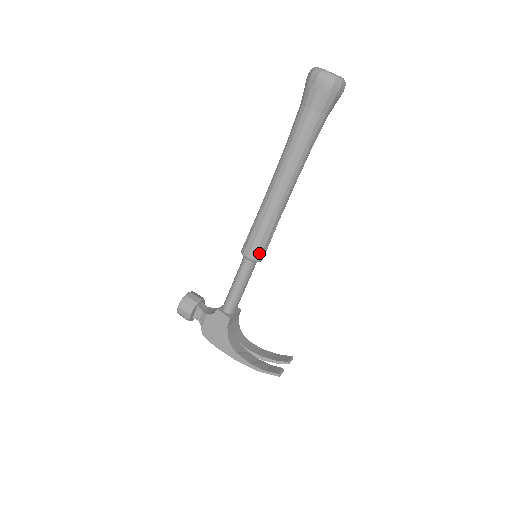
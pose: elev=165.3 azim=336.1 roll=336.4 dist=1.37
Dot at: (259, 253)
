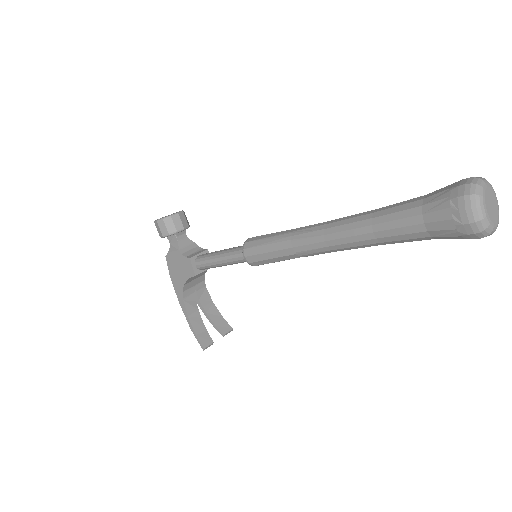
Dot at: (258, 263)
